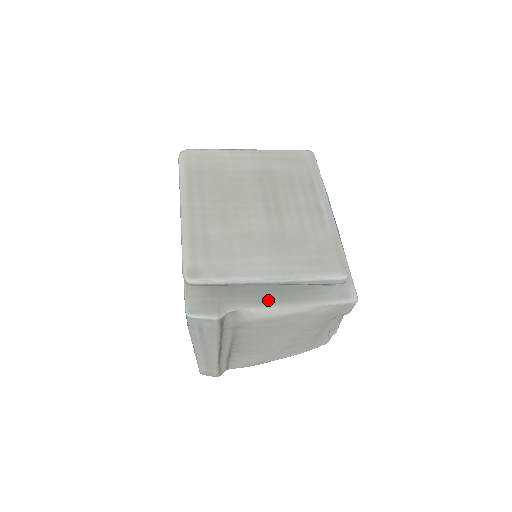
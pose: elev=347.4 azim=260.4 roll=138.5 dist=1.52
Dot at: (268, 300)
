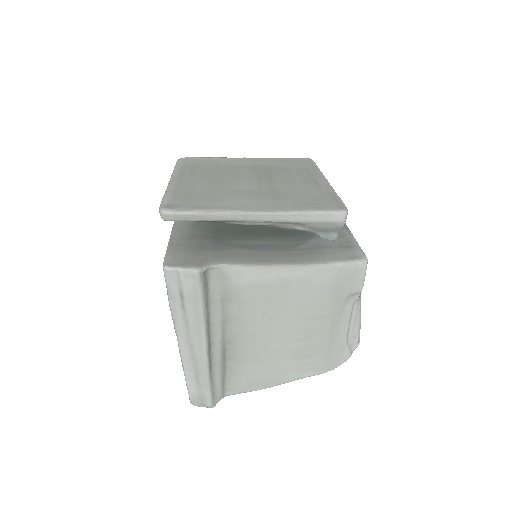
Dot at: (260, 260)
